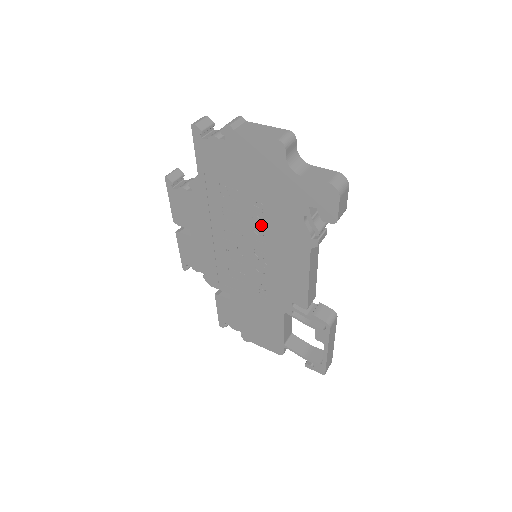
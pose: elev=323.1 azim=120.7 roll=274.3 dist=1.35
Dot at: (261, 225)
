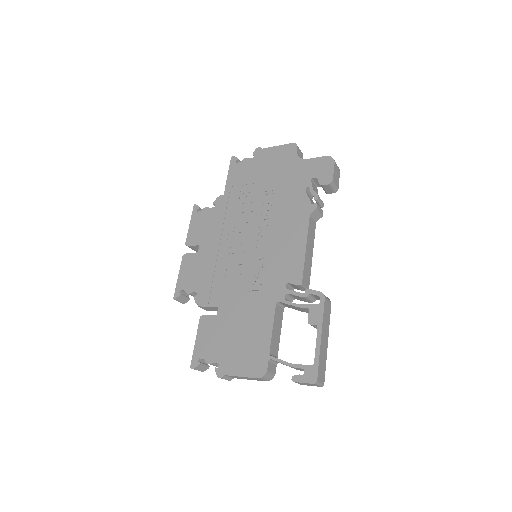
Dot at: (269, 211)
